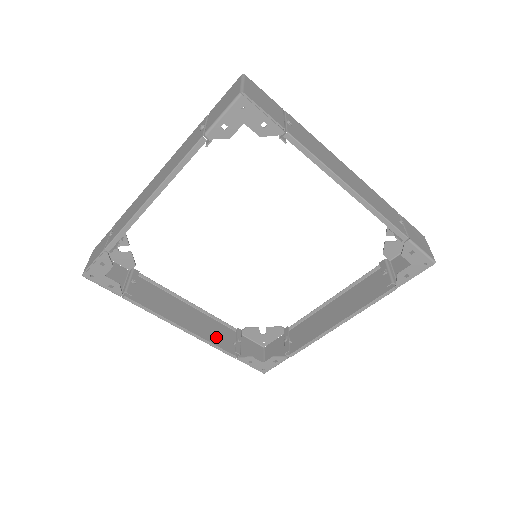
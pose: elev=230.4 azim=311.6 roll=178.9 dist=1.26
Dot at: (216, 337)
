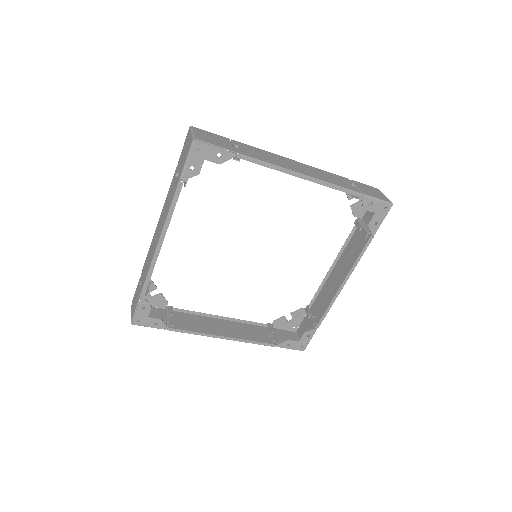
Dot at: (253, 336)
